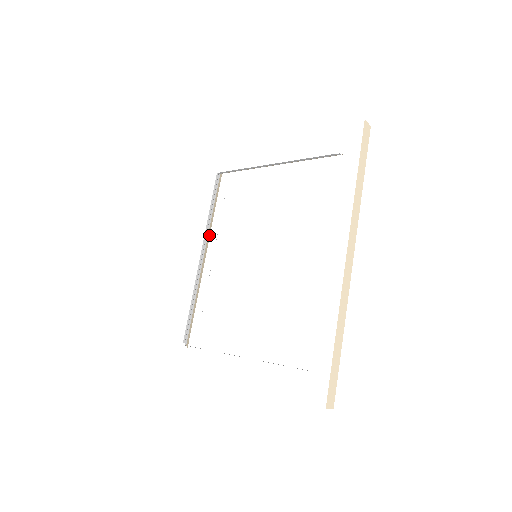
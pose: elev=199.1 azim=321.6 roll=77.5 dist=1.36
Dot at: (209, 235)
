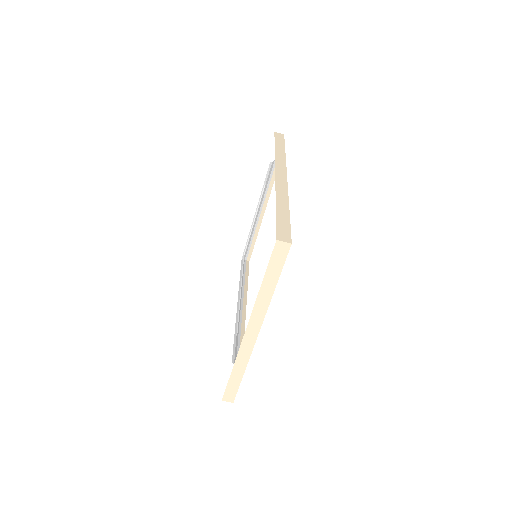
Dot at: (246, 295)
